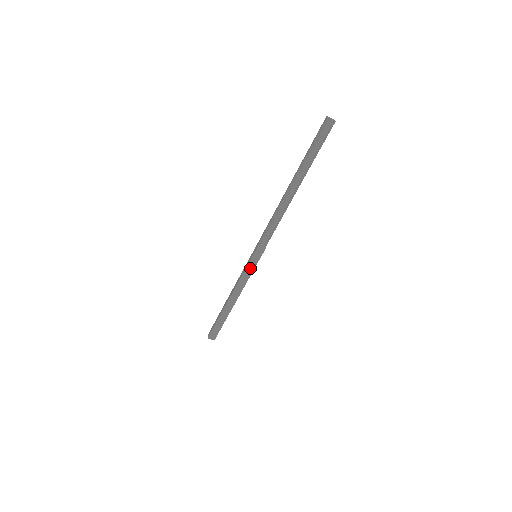
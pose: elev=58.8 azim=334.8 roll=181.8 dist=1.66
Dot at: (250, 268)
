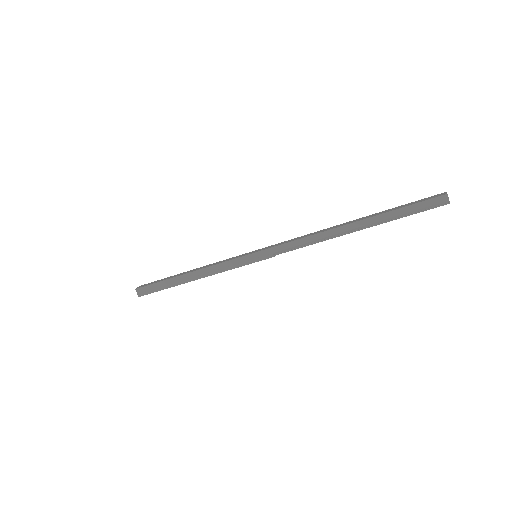
Dot at: (243, 265)
